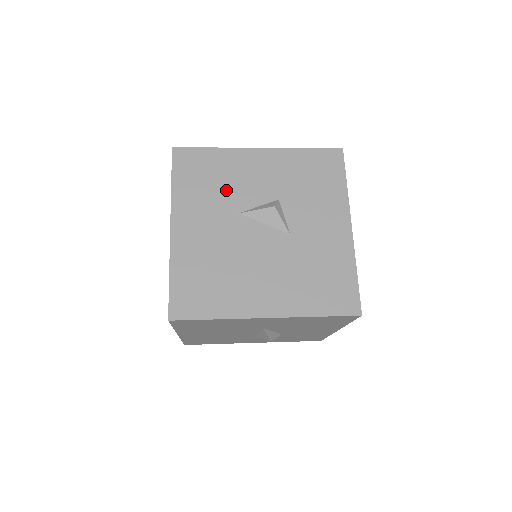
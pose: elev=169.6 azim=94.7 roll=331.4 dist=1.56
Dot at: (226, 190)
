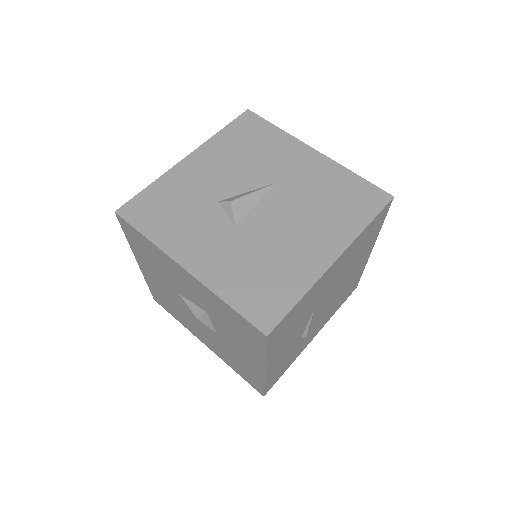
Dot at: (165, 274)
